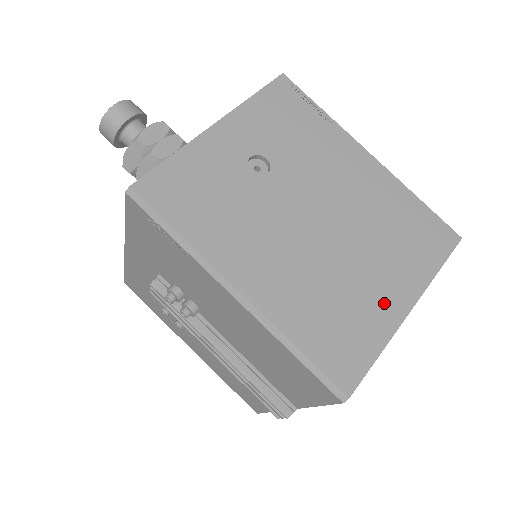
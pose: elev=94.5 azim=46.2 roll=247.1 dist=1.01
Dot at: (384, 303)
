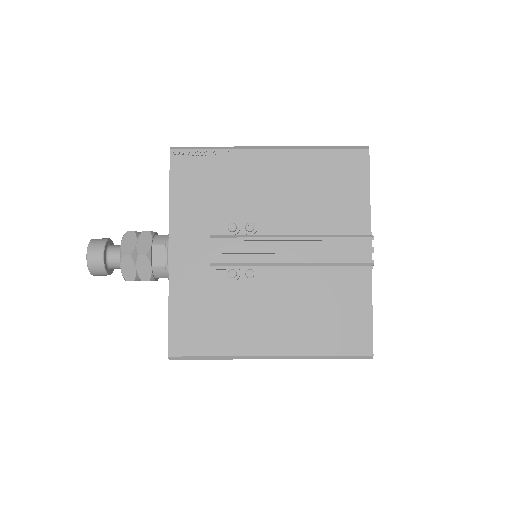
Dot at: occluded
